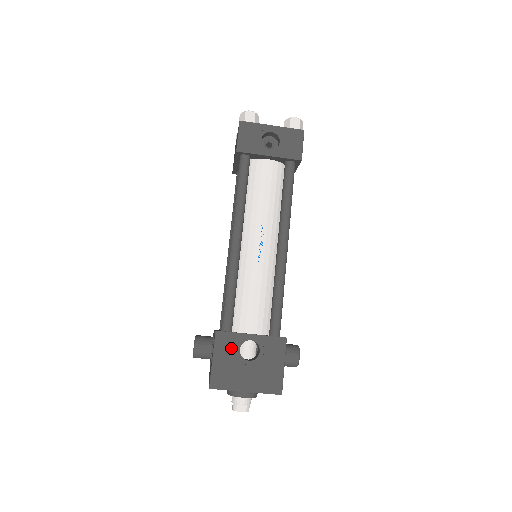
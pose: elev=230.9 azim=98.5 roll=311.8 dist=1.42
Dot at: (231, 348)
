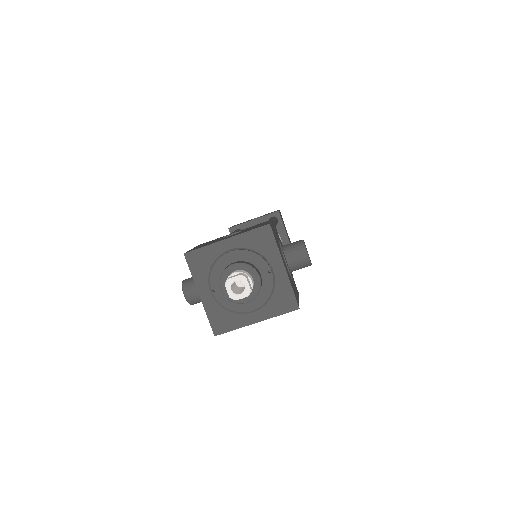
Dot at: occluded
